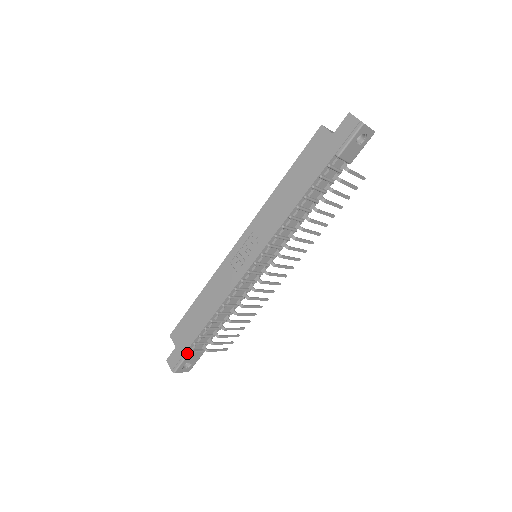
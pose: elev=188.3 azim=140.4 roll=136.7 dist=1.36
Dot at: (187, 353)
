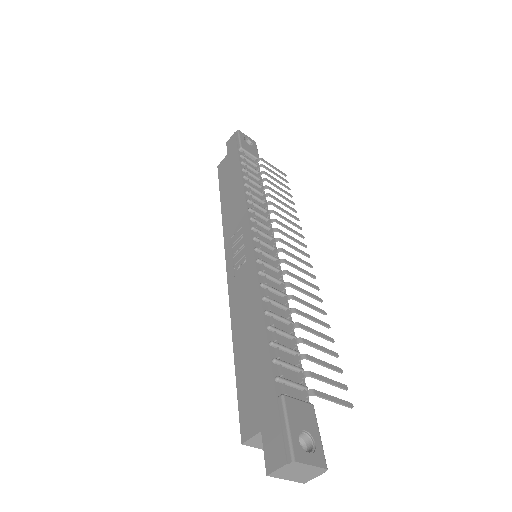
Dot at: (280, 400)
